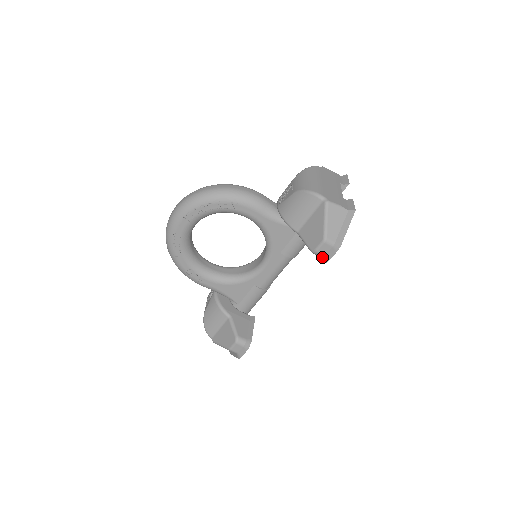
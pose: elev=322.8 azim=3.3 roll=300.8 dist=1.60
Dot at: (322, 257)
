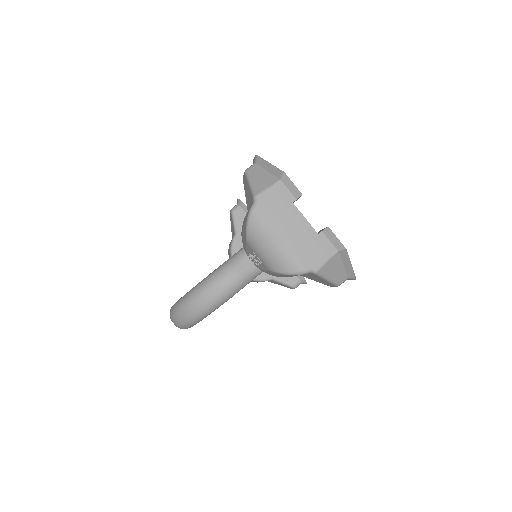
Dot at: occluded
